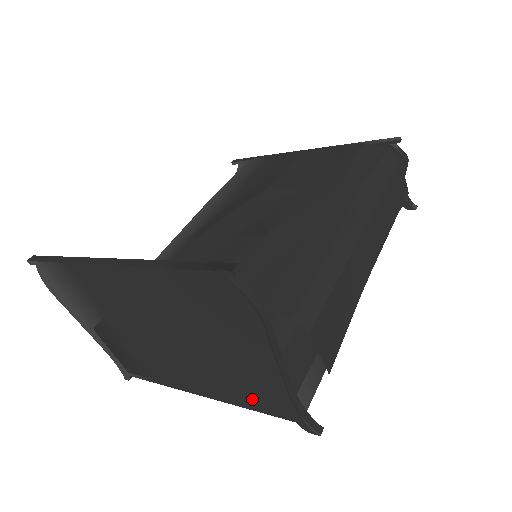
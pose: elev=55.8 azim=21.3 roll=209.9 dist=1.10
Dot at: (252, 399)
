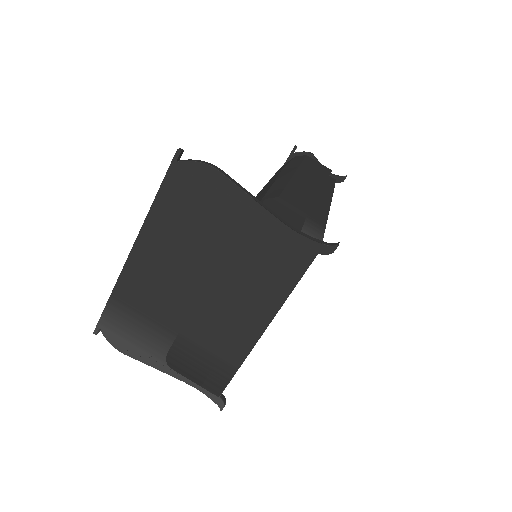
Dot at: (282, 272)
